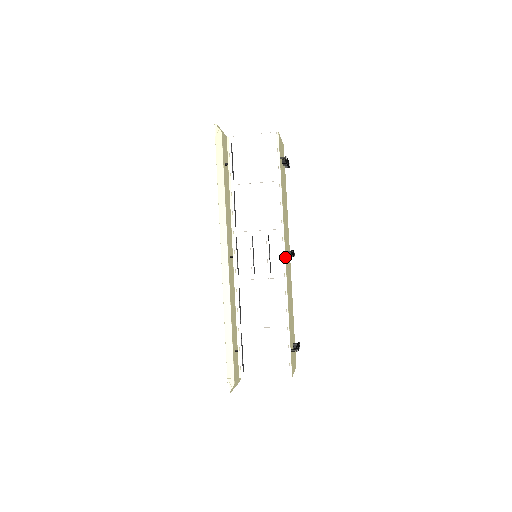
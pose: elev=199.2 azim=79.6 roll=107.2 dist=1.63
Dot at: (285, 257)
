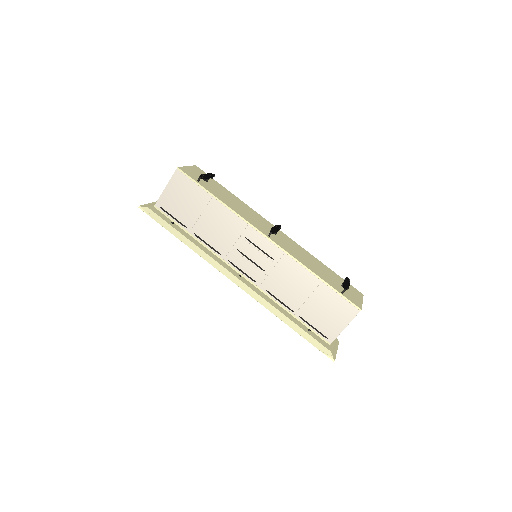
Dot at: (270, 239)
